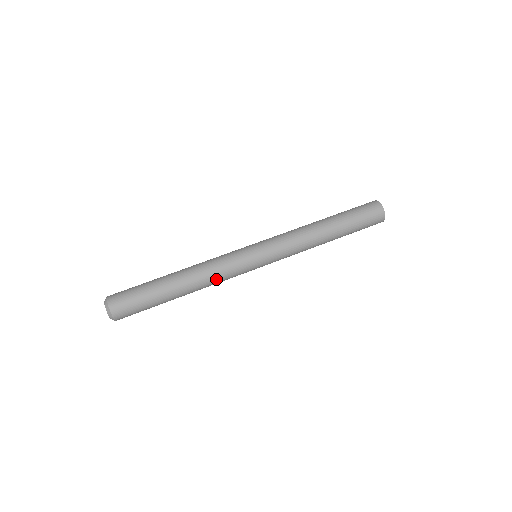
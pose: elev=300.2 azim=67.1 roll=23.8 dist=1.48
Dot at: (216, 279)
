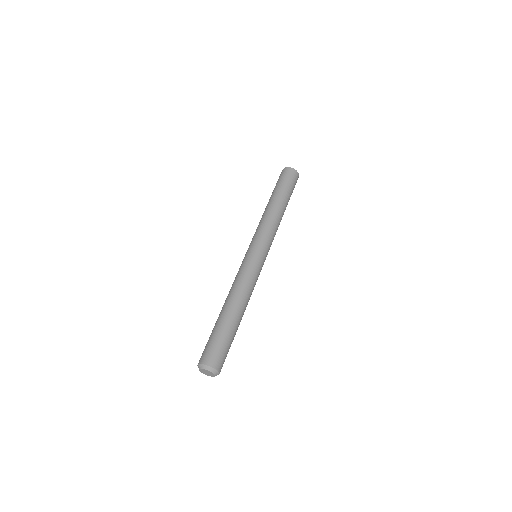
Dot at: occluded
